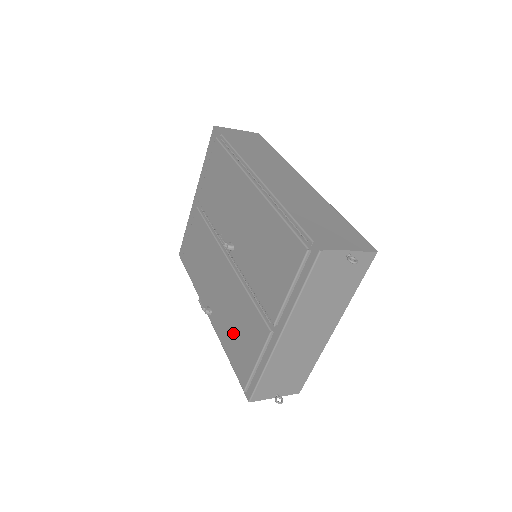
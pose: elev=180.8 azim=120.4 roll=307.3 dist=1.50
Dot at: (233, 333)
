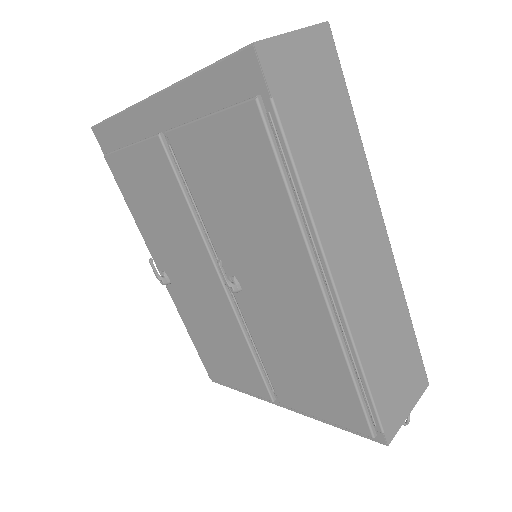
Dot at: (208, 339)
